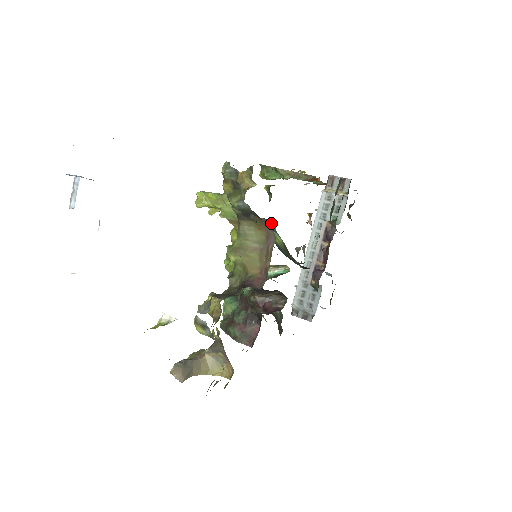
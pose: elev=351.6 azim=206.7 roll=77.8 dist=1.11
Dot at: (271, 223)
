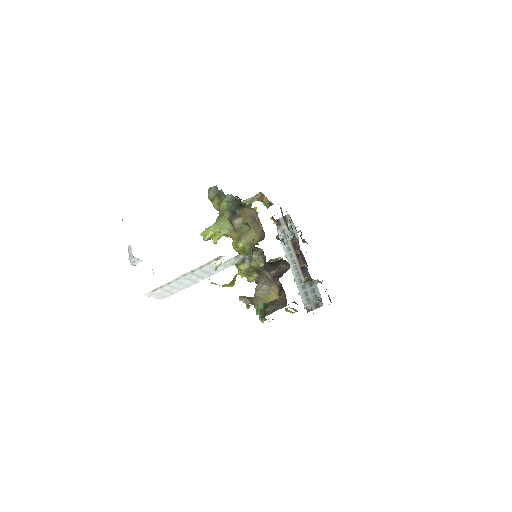
Dot at: occluded
